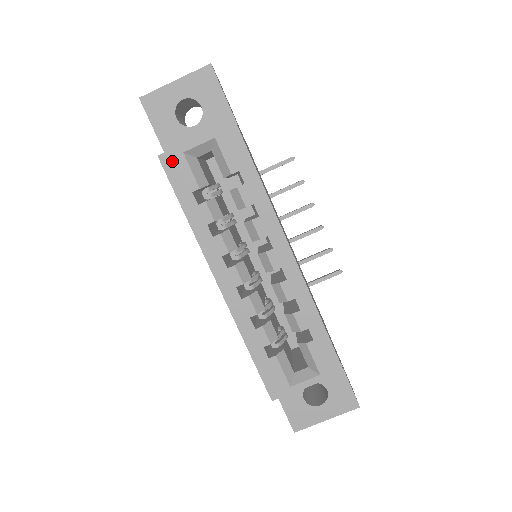
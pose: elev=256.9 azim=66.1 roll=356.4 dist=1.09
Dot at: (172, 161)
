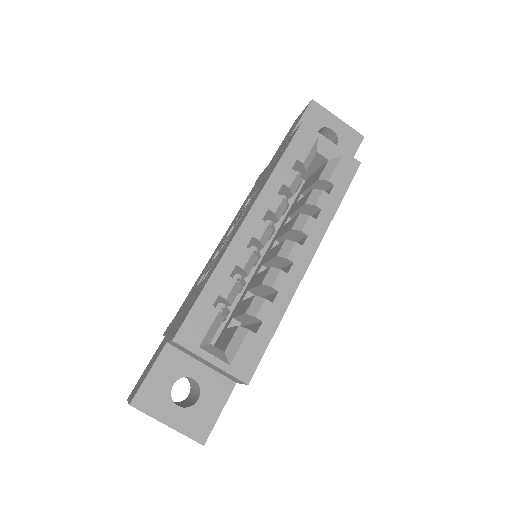
Dot at: (307, 133)
